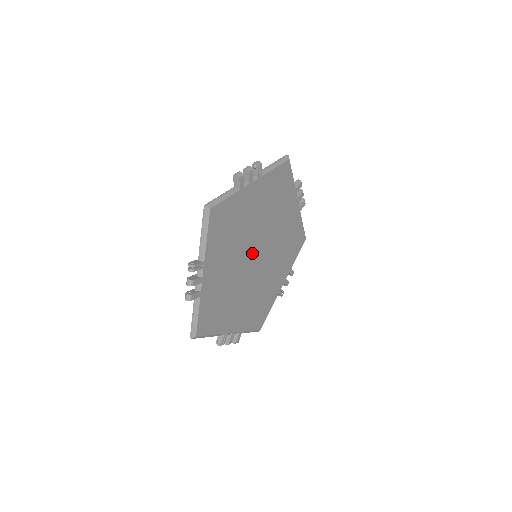
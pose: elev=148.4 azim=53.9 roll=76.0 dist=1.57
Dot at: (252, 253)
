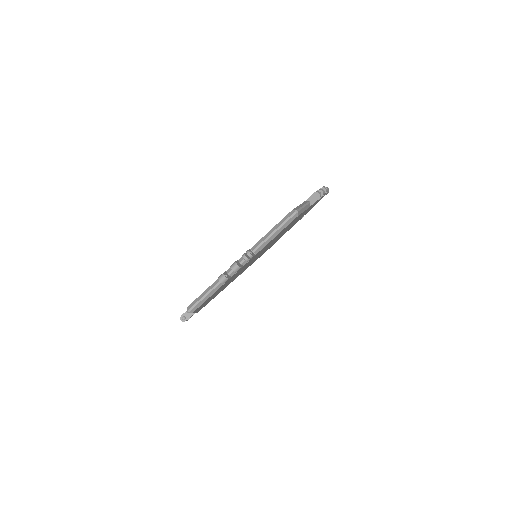
Dot at: occluded
